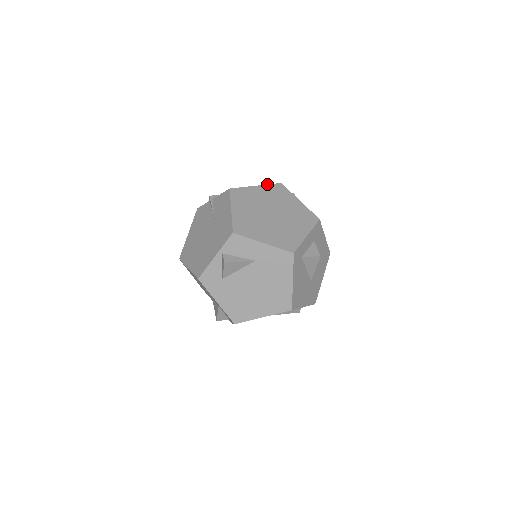
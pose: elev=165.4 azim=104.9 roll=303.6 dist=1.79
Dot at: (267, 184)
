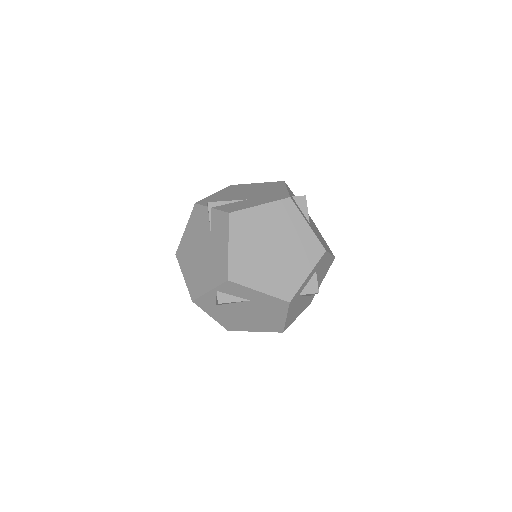
Dot at: (274, 201)
